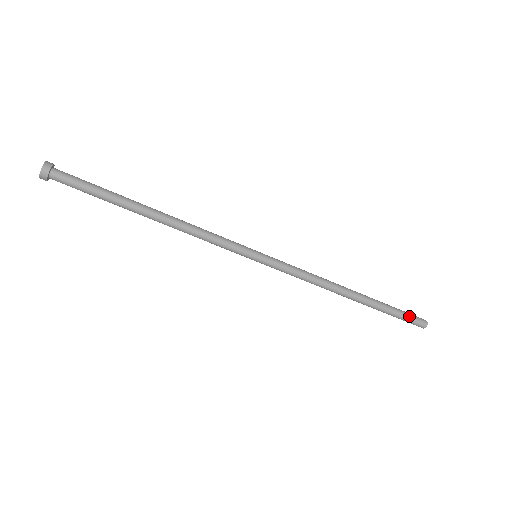
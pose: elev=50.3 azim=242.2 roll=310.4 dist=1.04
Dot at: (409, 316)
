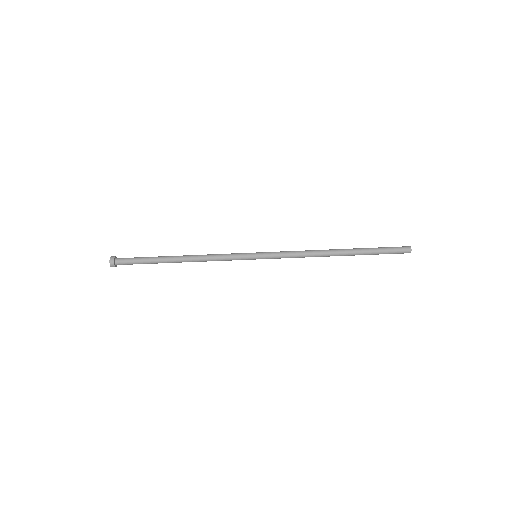
Dot at: (392, 251)
